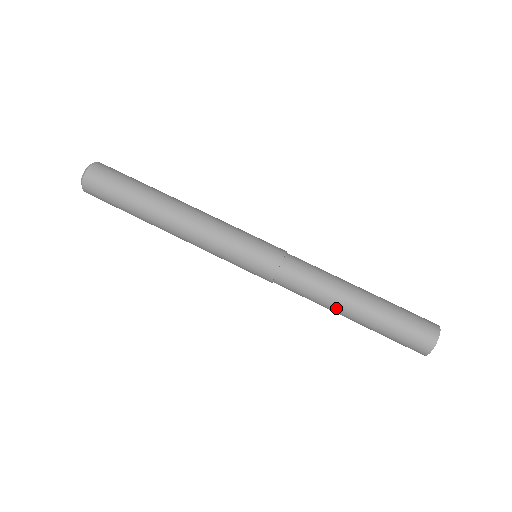
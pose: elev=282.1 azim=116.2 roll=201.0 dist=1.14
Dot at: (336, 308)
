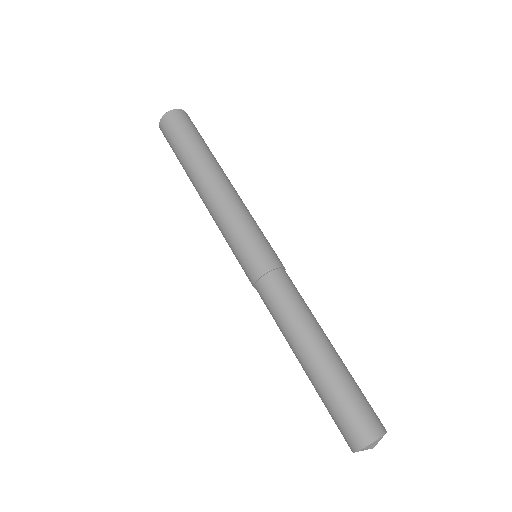
Dot at: (291, 348)
